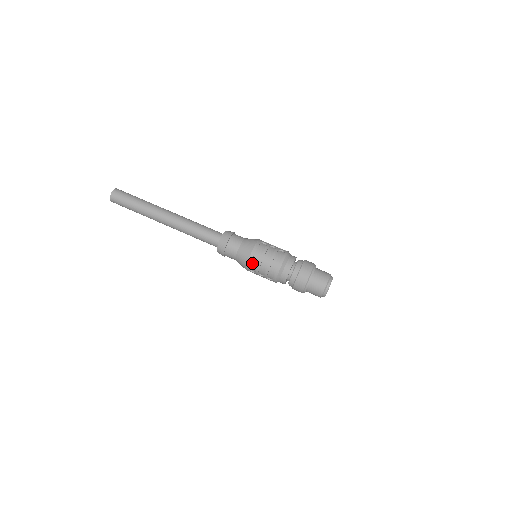
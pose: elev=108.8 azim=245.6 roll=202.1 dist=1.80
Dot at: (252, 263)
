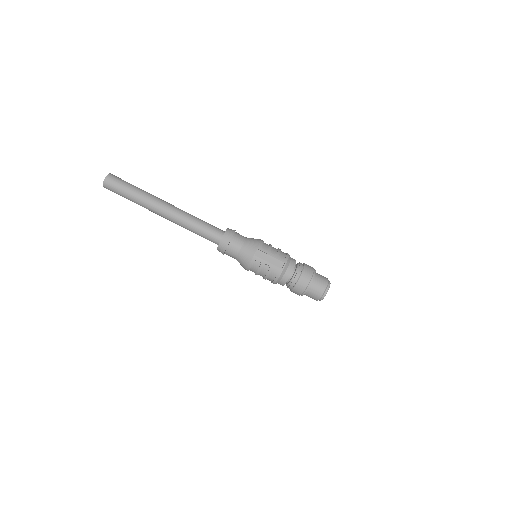
Dot at: occluded
